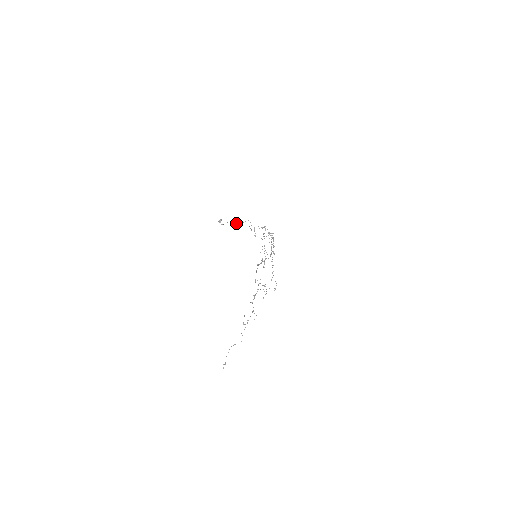
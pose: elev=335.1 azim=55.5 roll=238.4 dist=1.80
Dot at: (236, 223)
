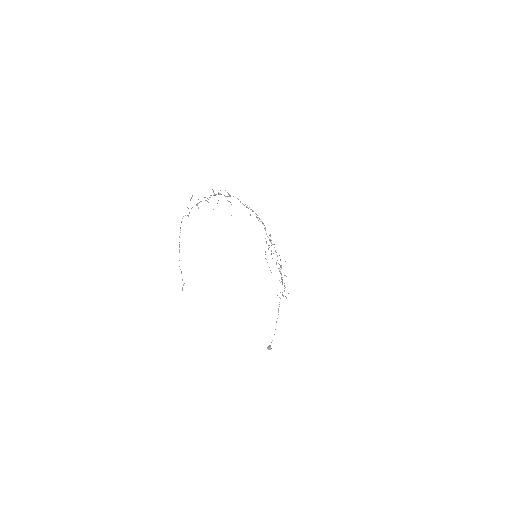
Dot at: (276, 322)
